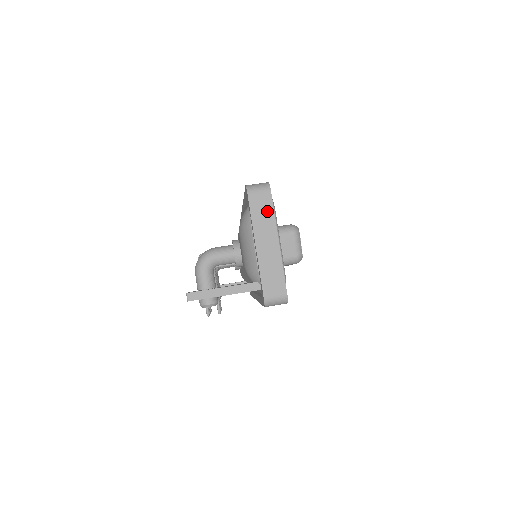
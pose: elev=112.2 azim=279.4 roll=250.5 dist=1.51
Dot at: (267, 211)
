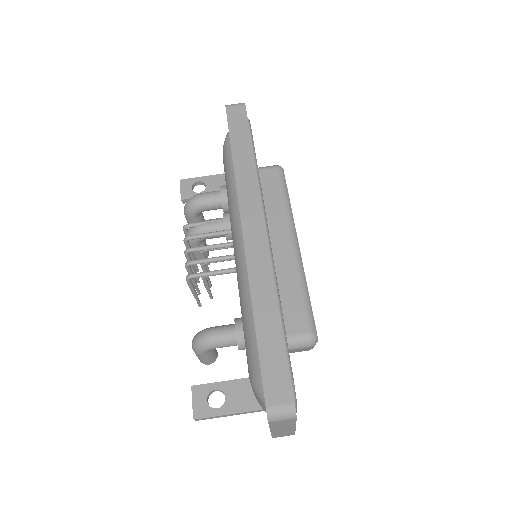
Dot at: (288, 423)
